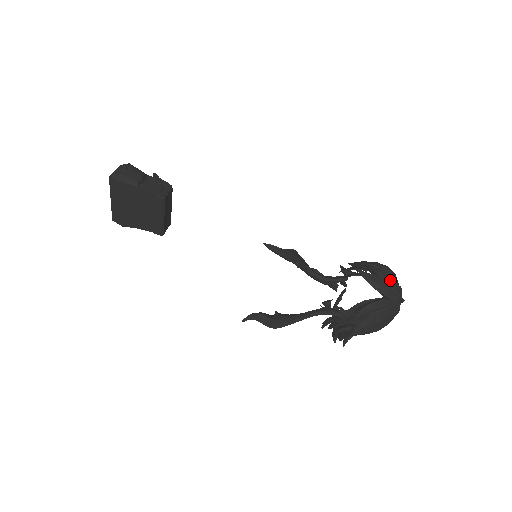
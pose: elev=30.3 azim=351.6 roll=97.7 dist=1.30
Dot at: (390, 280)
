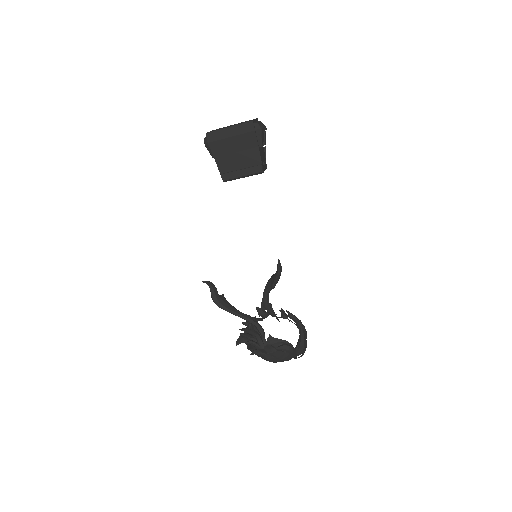
Dot at: occluded
